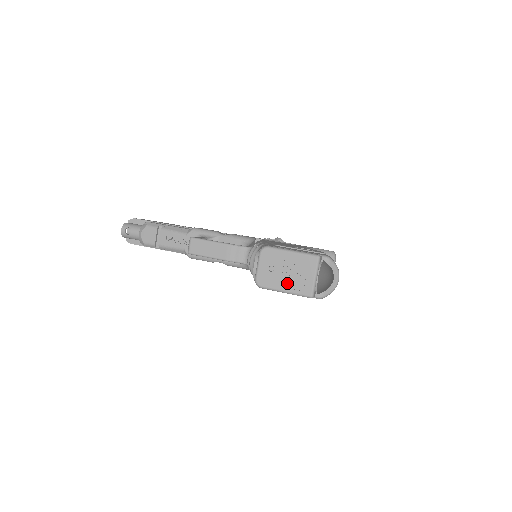
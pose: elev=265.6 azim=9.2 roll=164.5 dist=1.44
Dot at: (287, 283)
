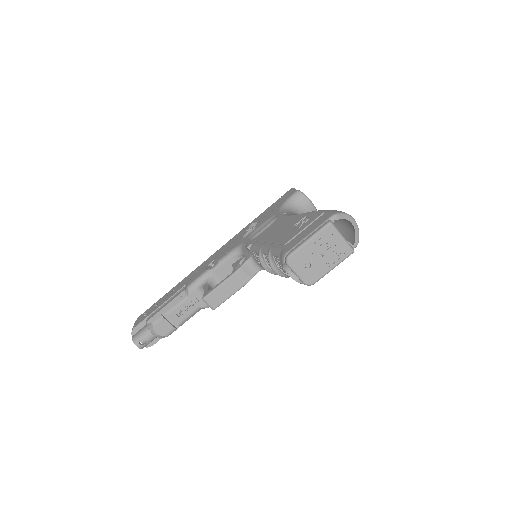
Dot at: (328, 262)
